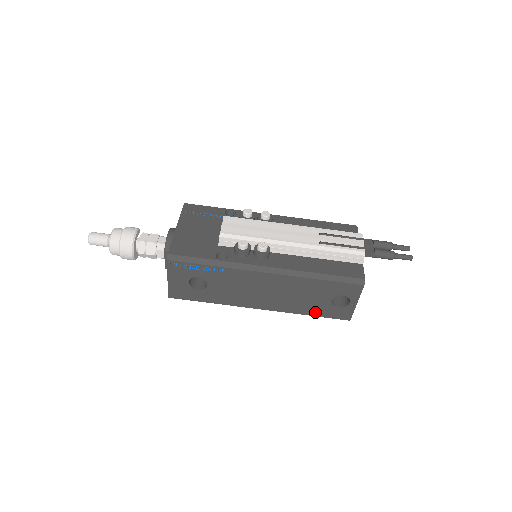
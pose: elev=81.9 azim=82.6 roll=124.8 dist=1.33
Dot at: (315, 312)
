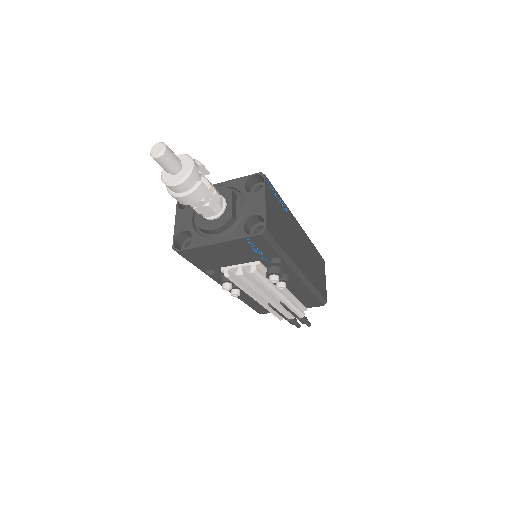
Dot at: occluded
